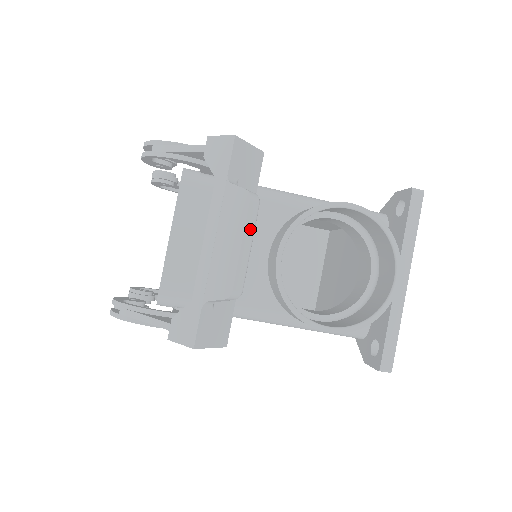
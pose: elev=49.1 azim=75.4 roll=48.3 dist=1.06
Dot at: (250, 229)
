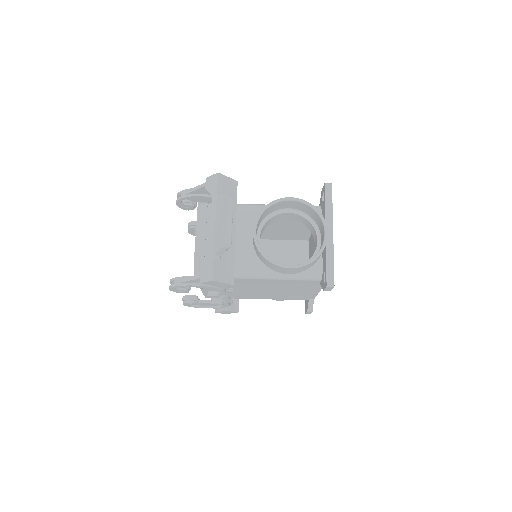
Dot at: (230, 211)
